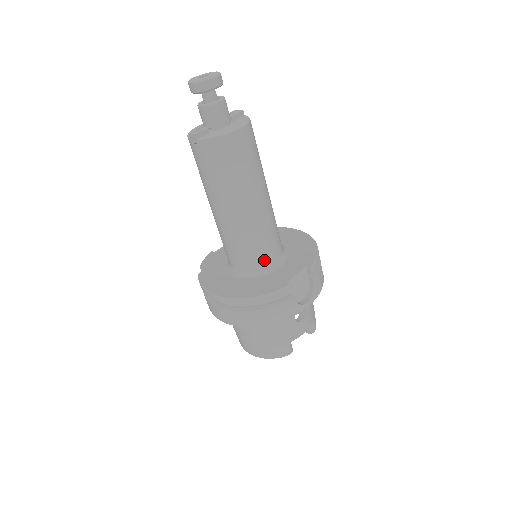
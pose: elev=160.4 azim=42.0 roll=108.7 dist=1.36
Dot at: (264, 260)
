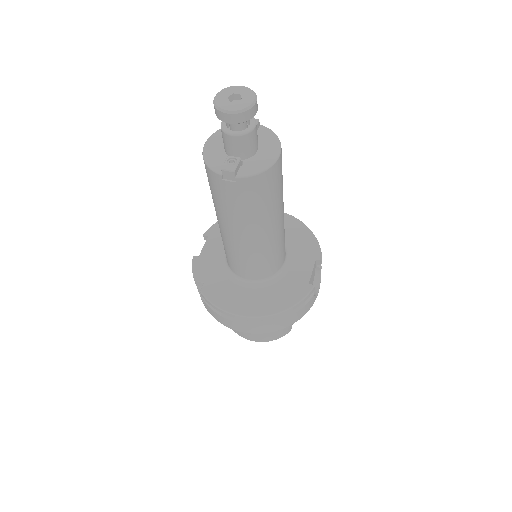
Dot at: (279, 265)
